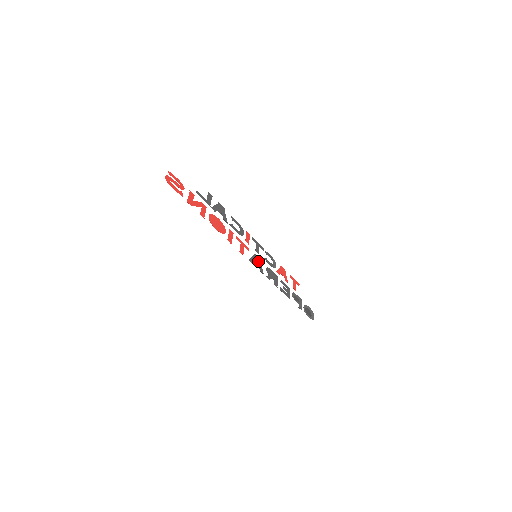
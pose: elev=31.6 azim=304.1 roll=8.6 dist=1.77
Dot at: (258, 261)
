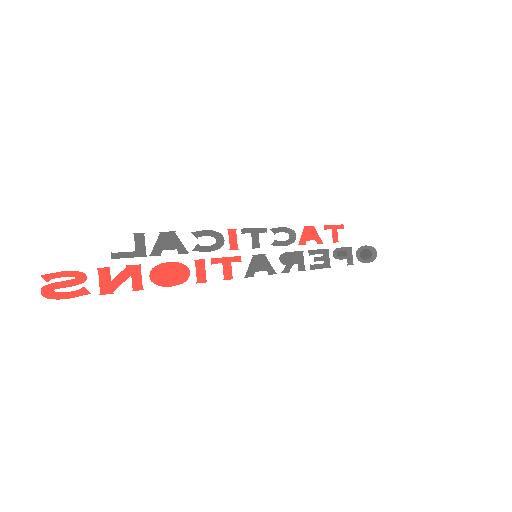
Dot at: (262, 261)
